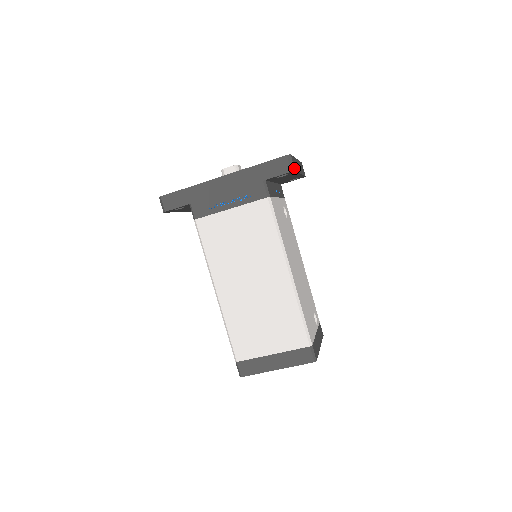
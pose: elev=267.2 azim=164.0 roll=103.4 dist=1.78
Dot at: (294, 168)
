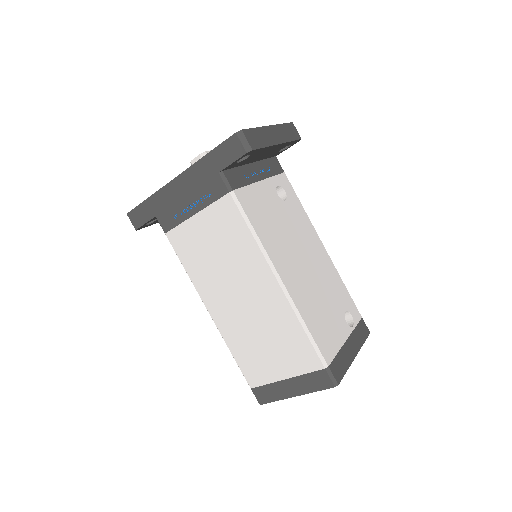
Dot at: (250, 147)
